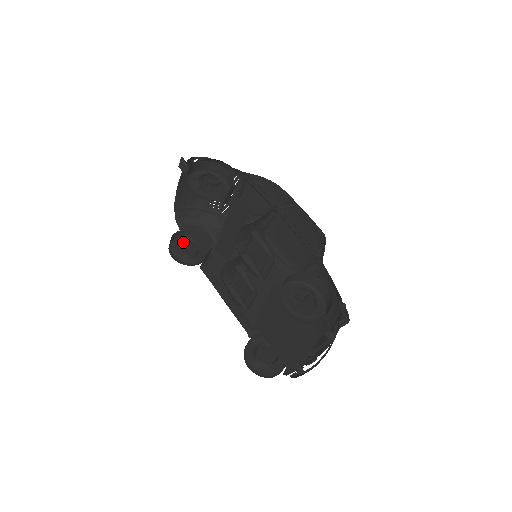
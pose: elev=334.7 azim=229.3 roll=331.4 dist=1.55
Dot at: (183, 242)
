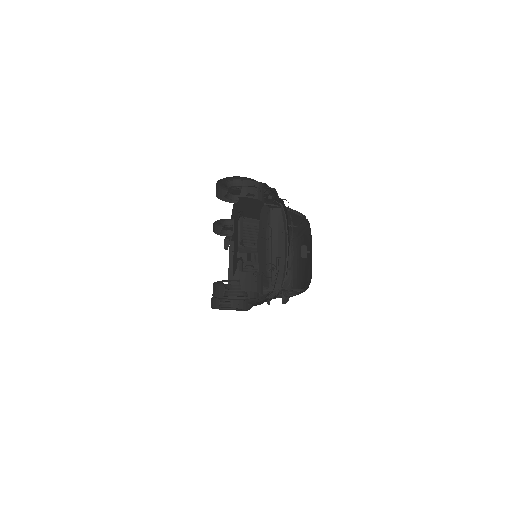
Dot at: (225, 302)
